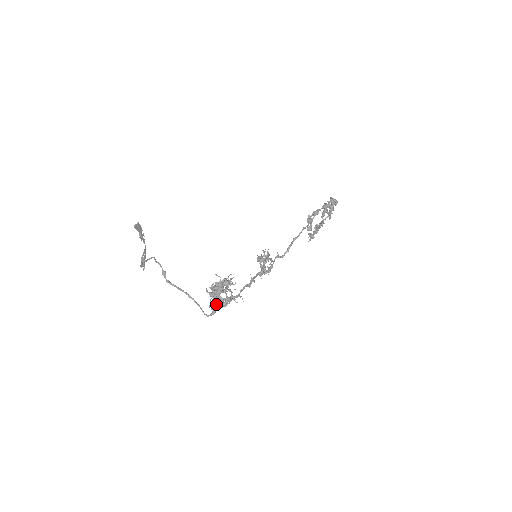
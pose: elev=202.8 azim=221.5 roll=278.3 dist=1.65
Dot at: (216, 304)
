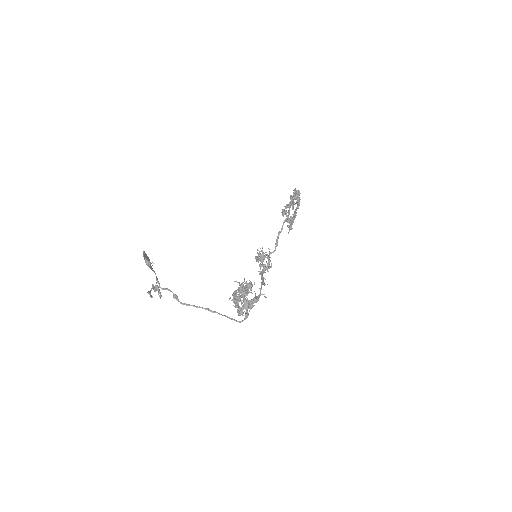
Dot at: (245, 308)
